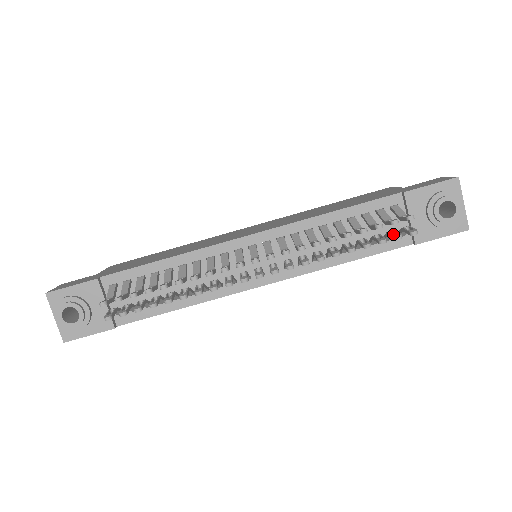
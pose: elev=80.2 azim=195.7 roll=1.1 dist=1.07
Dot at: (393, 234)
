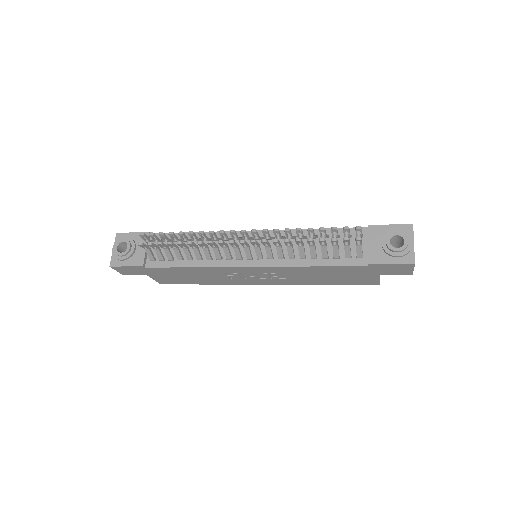
Dot at: (344, 239)
